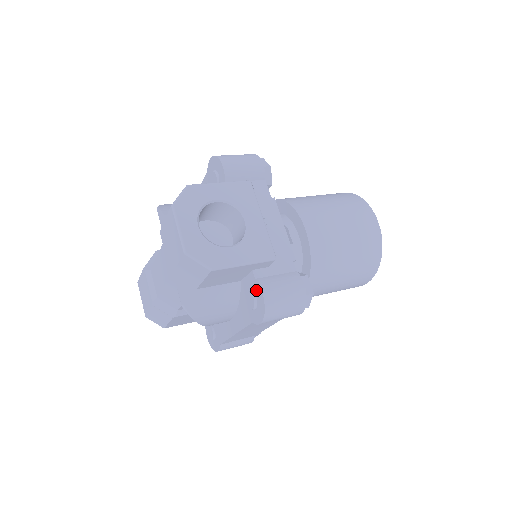
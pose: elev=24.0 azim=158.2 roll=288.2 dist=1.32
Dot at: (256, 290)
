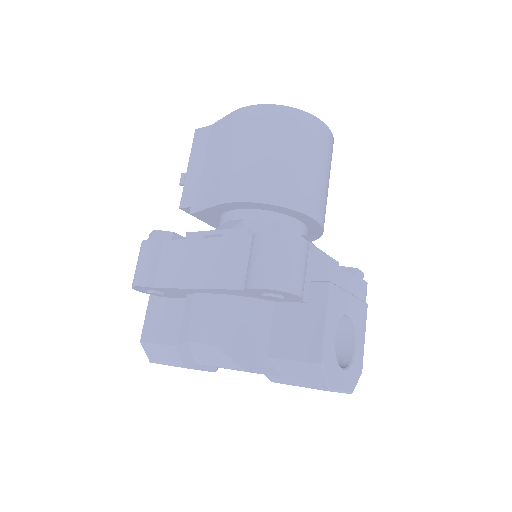
Dot at: occluded
